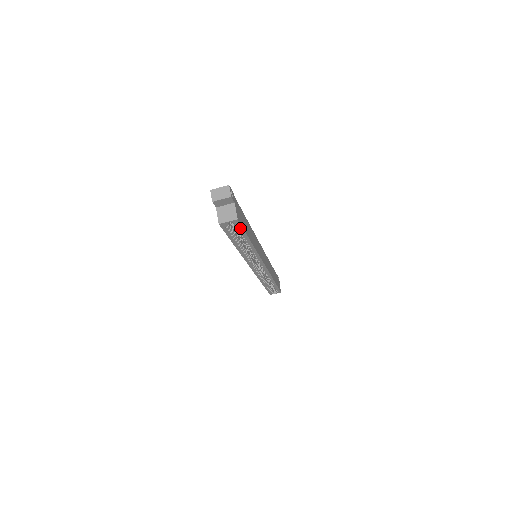
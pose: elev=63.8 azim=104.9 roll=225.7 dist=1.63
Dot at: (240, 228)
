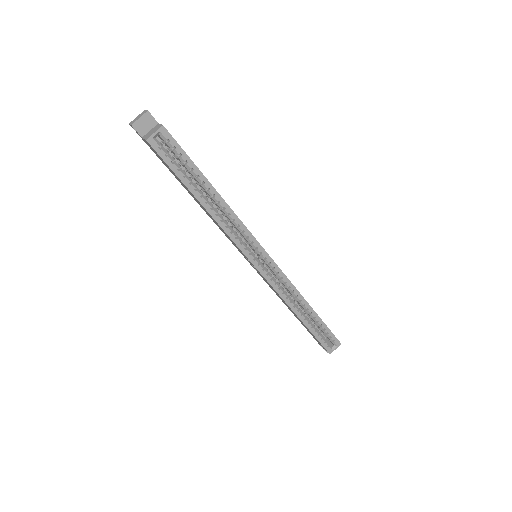
Dot at: (178, 149)
